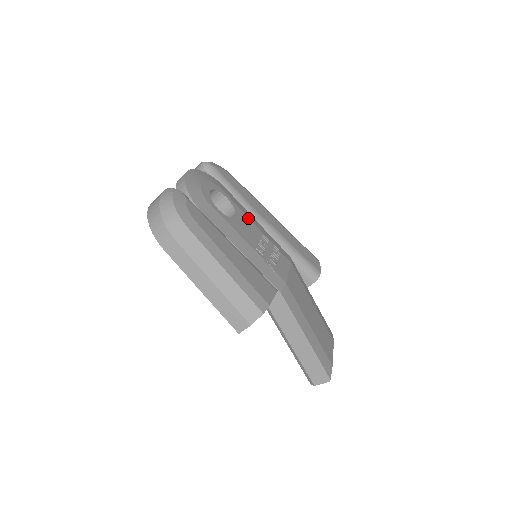
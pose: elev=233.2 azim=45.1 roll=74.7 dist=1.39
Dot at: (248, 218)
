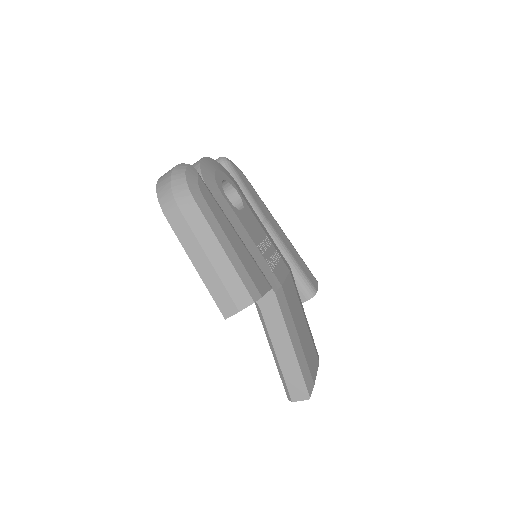
Dot at: (255, 217)
